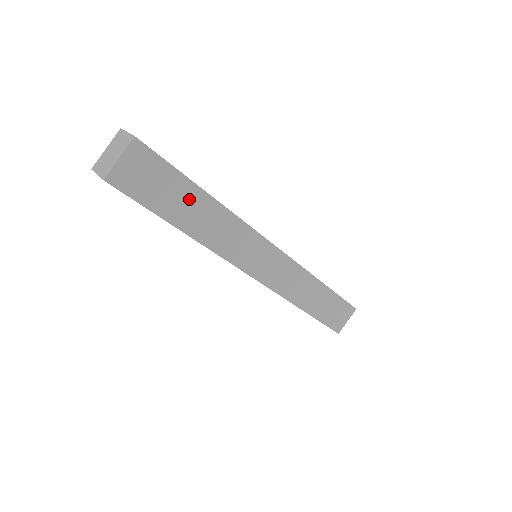
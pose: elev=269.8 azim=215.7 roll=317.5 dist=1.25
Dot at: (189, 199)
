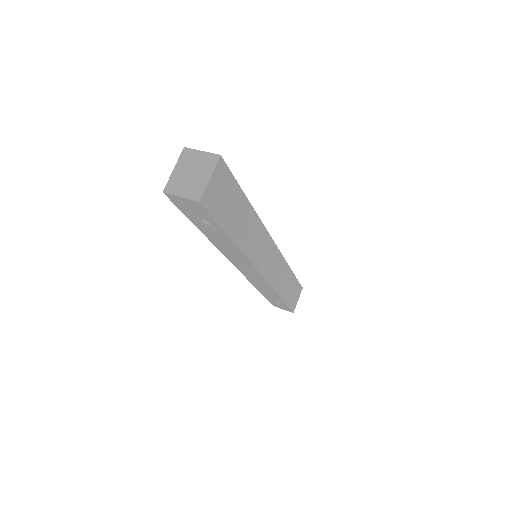
Dot at: (240, 210)
